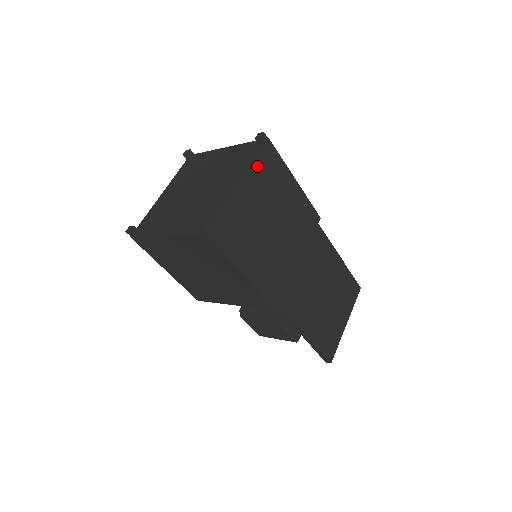
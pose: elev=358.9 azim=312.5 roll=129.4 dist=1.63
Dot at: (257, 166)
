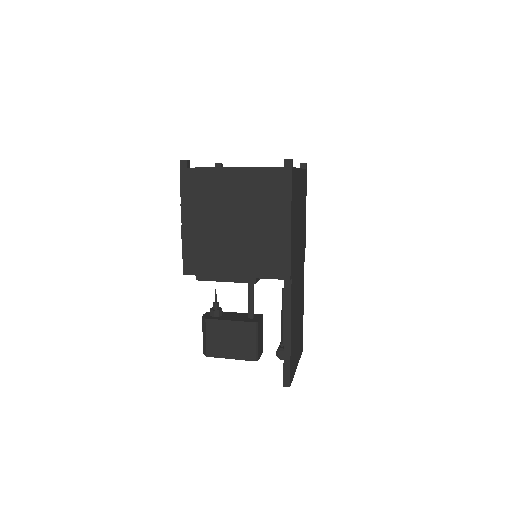
Dot at: (303, 174)
